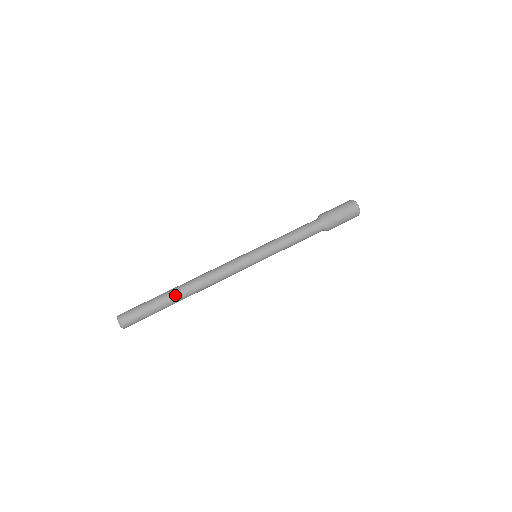
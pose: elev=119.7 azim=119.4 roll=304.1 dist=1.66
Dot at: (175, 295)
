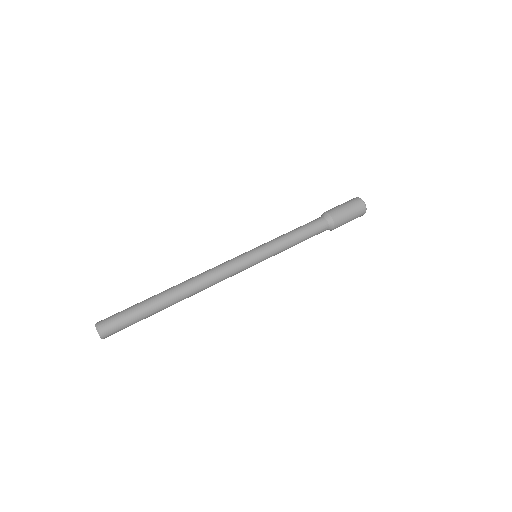
Dot at: (168, 305)
